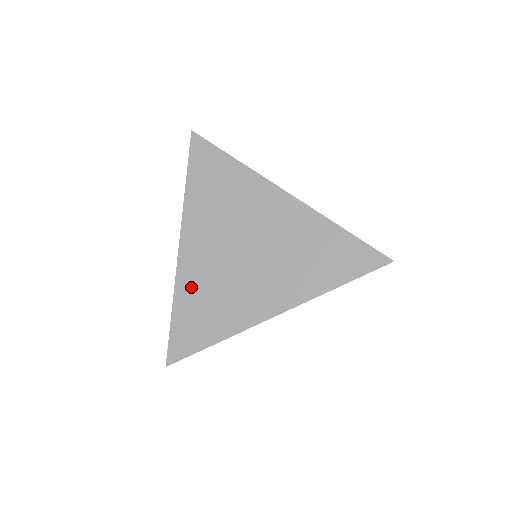
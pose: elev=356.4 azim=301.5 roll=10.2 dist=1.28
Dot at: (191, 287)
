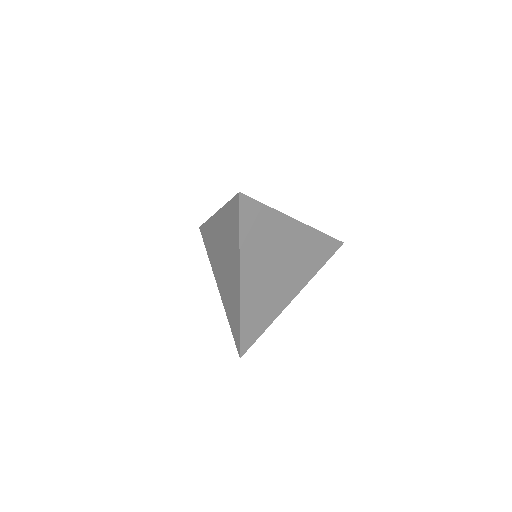
Dot at: (250, 305)
